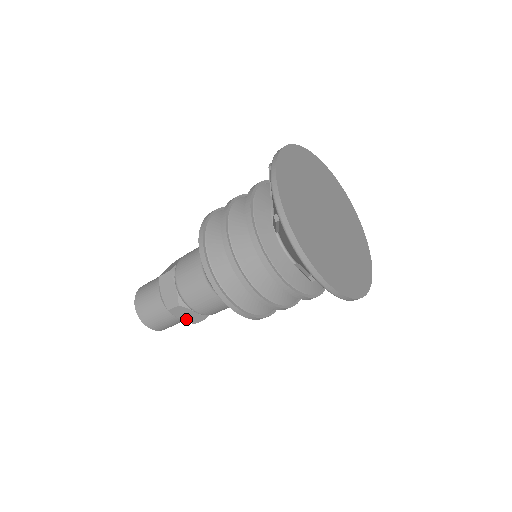
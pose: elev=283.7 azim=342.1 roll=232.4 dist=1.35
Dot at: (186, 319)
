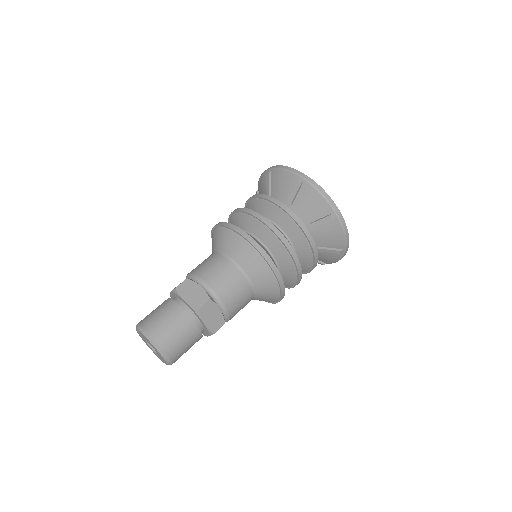
Dot at: (209, 325)
